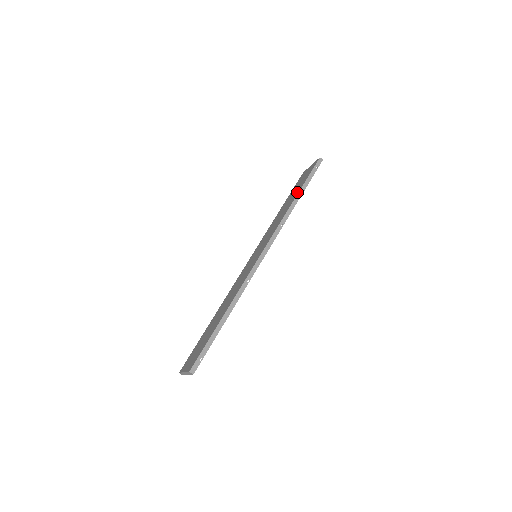
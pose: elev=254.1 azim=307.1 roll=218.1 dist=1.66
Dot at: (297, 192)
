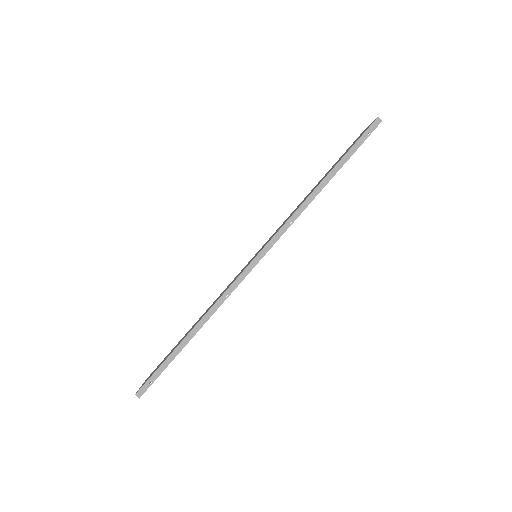
Dot at: occluded
